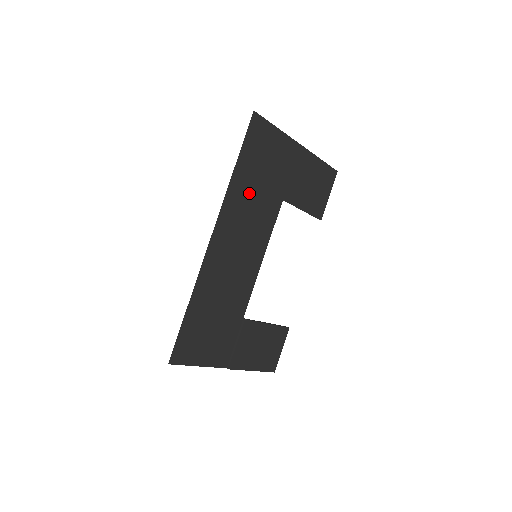
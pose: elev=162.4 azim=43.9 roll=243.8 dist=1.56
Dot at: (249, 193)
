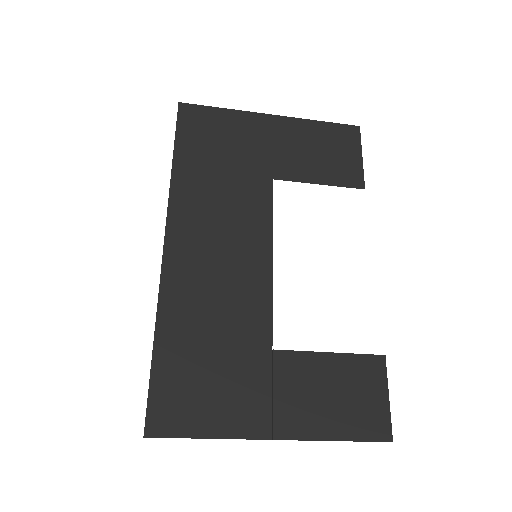
Dot at: (209, 184)
